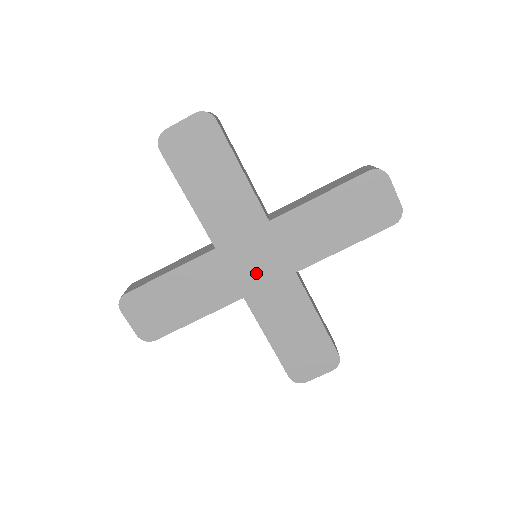
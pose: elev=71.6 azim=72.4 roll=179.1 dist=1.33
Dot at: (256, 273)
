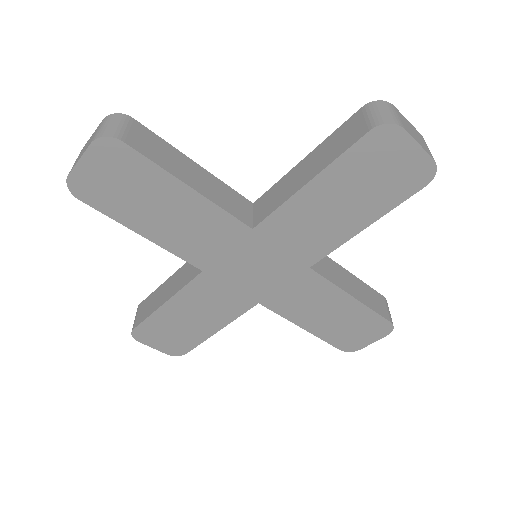
Dot at: (262, 280)
